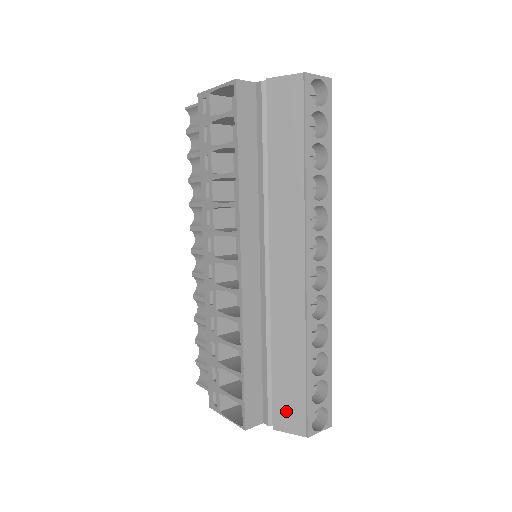
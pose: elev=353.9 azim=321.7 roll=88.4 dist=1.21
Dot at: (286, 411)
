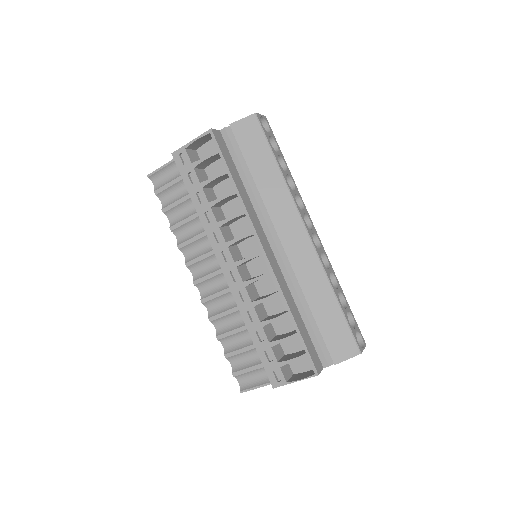
Dot at: (338, 344)
